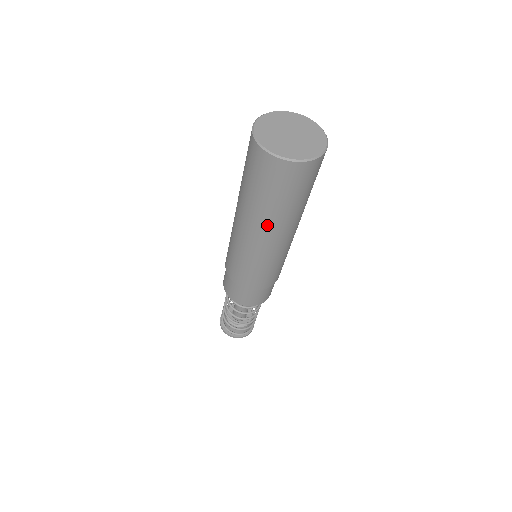
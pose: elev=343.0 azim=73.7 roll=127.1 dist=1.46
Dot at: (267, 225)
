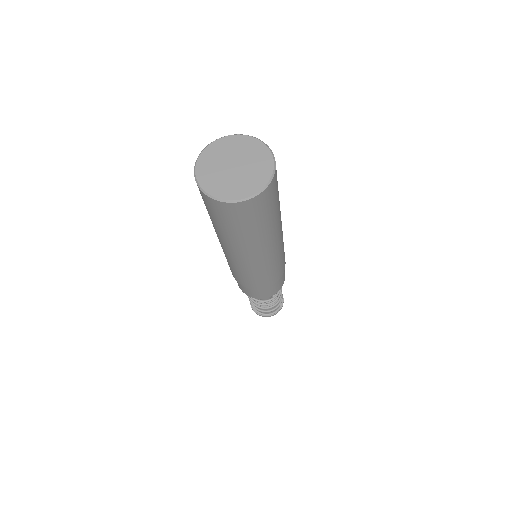
Dot at: (220, 237)
